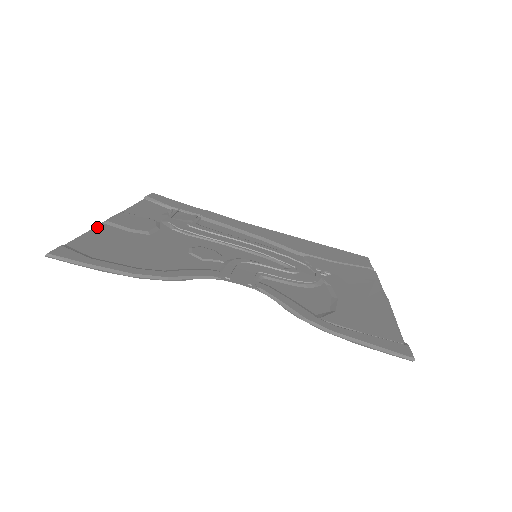
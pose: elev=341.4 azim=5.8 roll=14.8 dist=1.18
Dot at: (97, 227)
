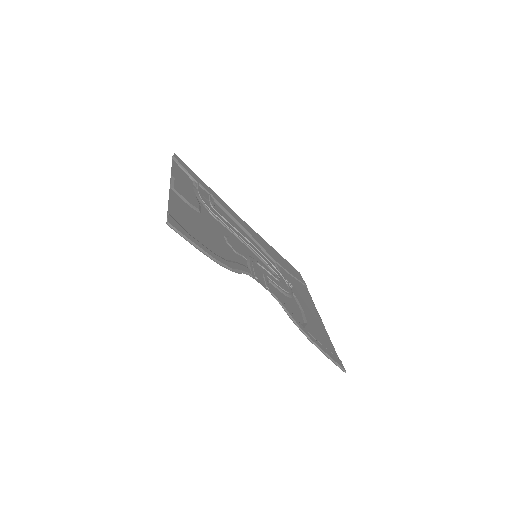
Dot at: (170, 193)
